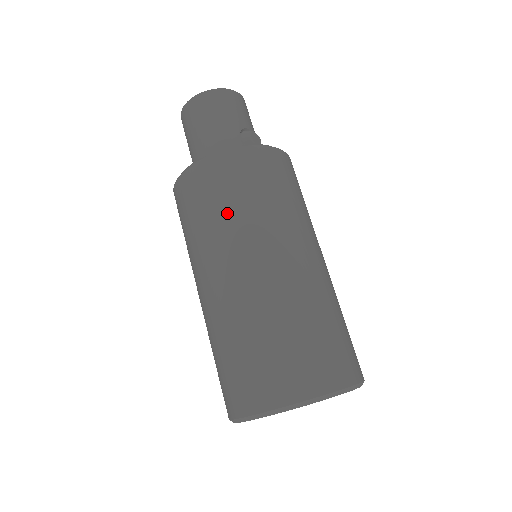
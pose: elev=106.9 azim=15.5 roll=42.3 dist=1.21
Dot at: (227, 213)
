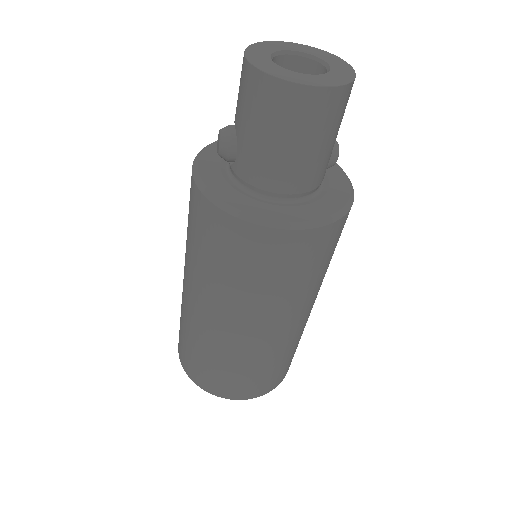
Dot at: (304, 285)
